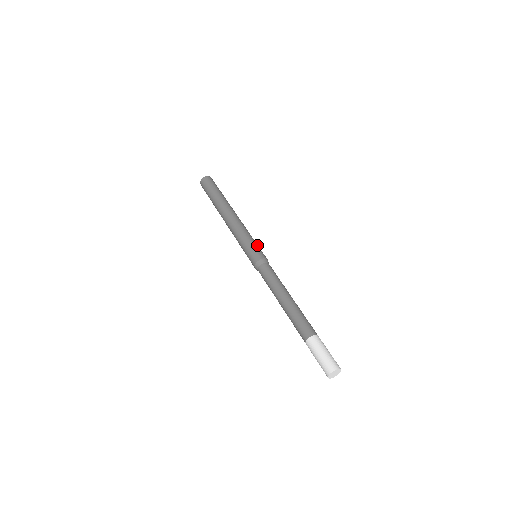
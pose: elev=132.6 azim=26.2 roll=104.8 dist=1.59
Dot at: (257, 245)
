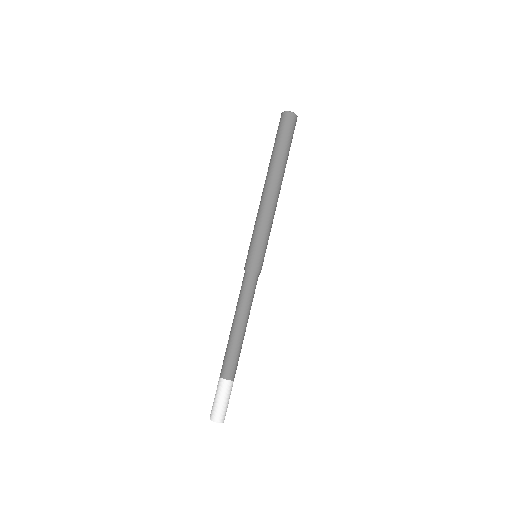
Dot at: (266, 248)
